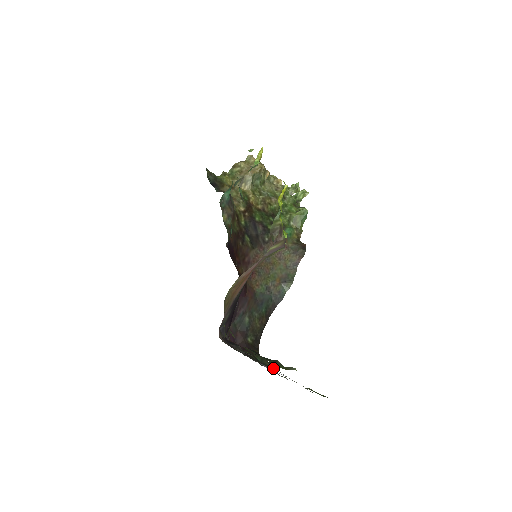
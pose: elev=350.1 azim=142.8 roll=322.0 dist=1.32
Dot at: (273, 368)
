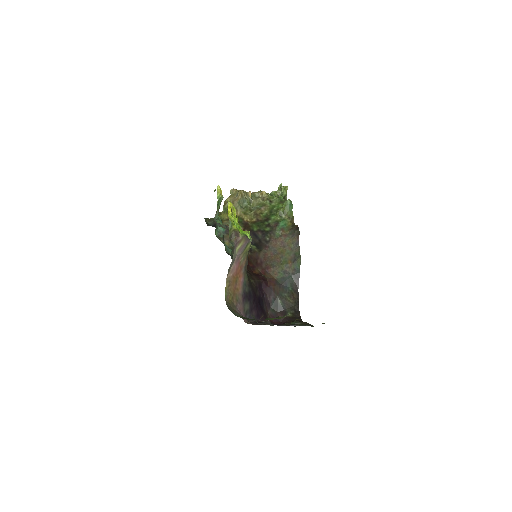
Dot at: (306, 324)
